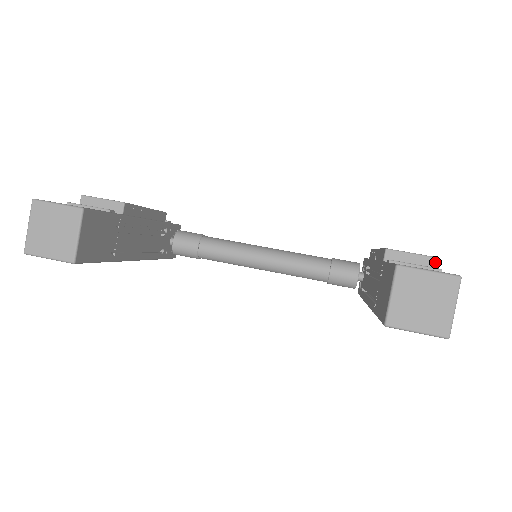
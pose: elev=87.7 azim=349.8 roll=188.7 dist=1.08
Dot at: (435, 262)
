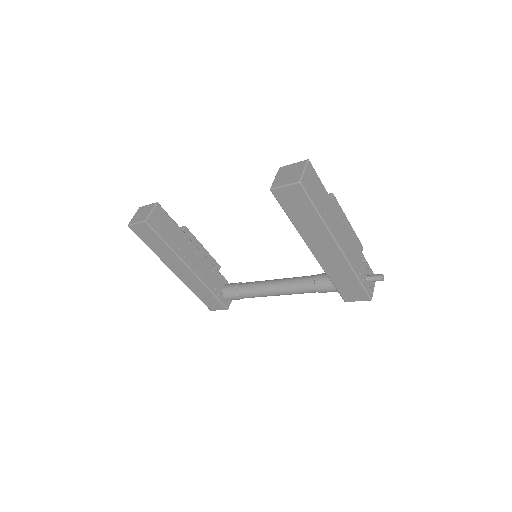
Dot at: (330, 195)
